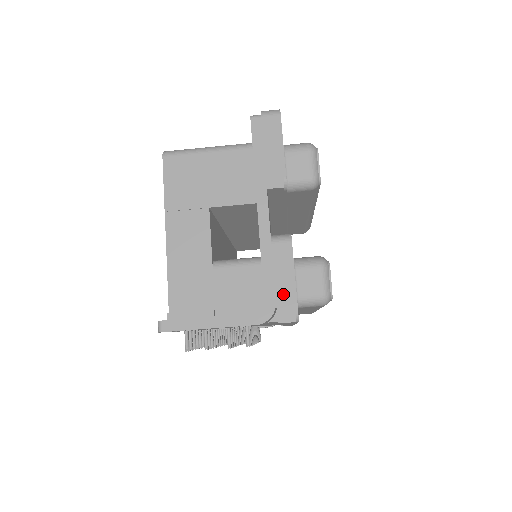
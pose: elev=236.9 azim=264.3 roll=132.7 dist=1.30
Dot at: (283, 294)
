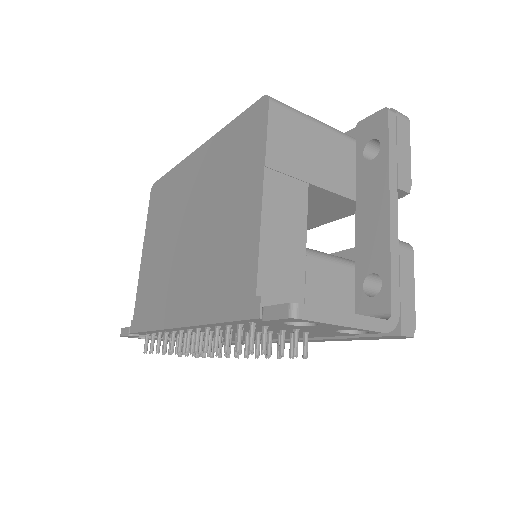
Dot at: (406, 304)
